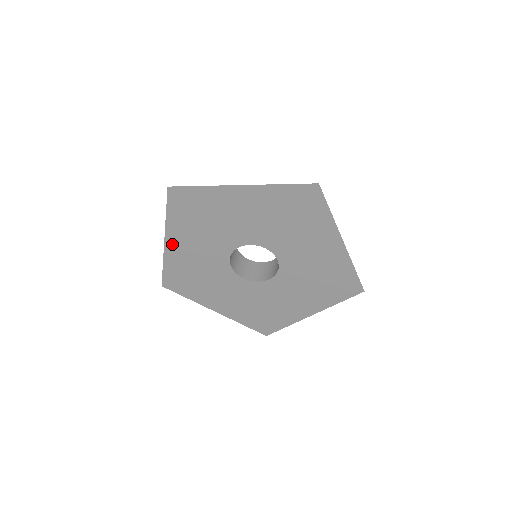
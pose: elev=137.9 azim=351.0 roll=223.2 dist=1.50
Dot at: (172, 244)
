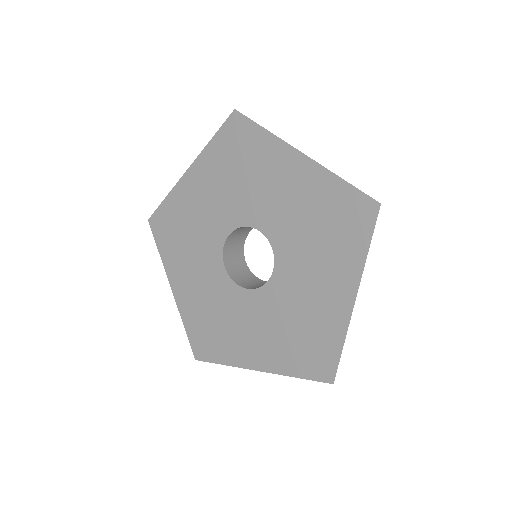
Dot at: (178, 288)
